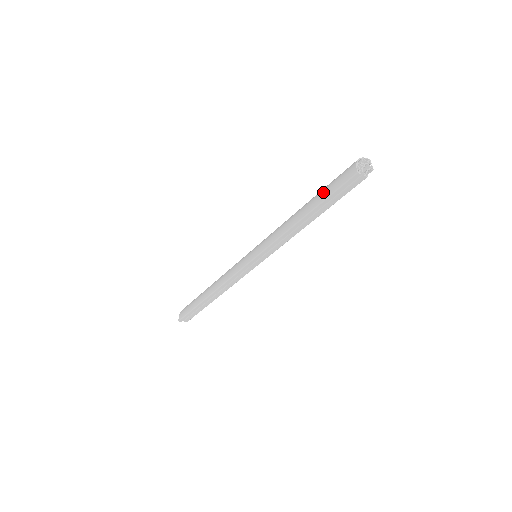
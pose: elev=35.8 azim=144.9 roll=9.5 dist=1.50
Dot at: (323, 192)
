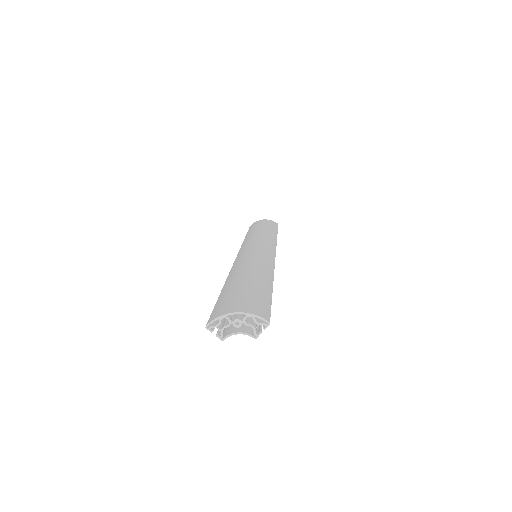
Dot at: (227, 292)
